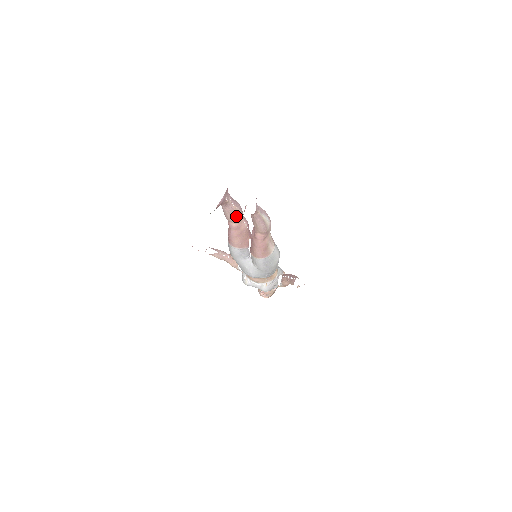
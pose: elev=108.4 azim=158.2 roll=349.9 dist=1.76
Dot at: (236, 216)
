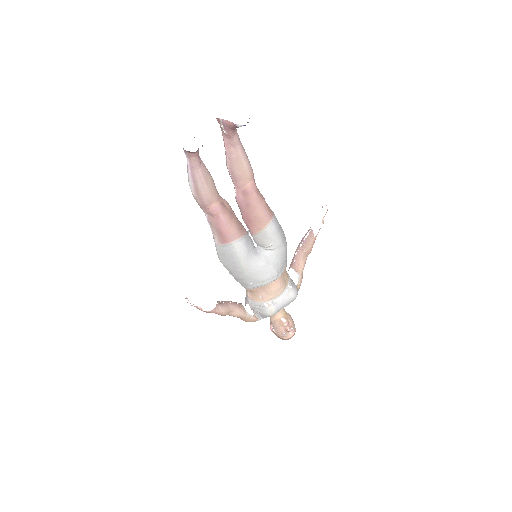
Dot at: (213, 185)
